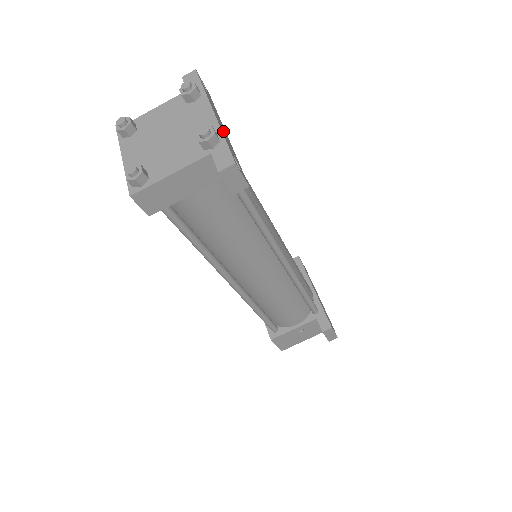
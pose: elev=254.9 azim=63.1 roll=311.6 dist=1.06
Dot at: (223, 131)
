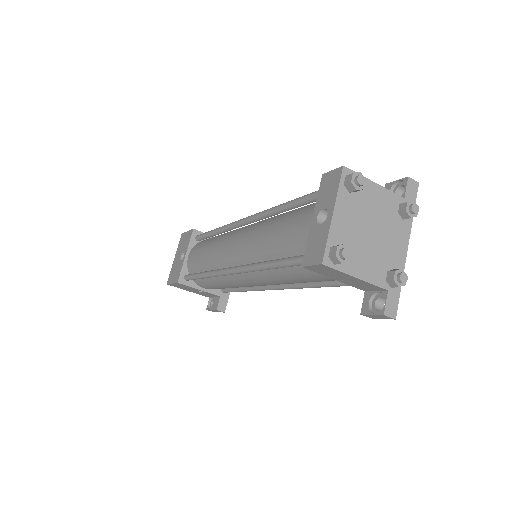
Dot at: occluded
